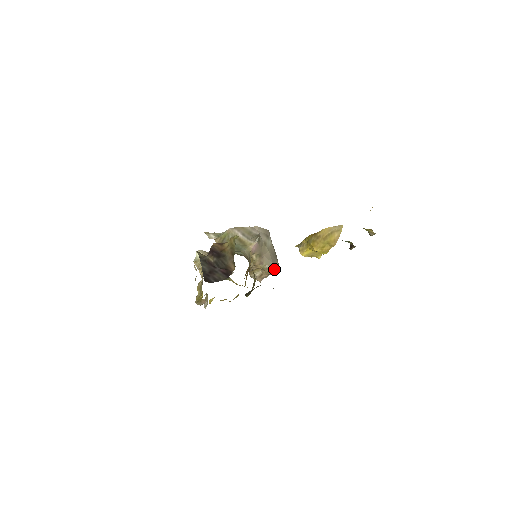
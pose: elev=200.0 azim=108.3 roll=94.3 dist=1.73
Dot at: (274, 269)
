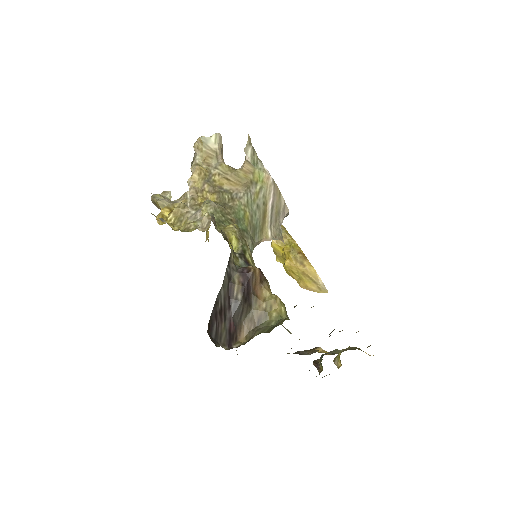
Dot at: occluded
